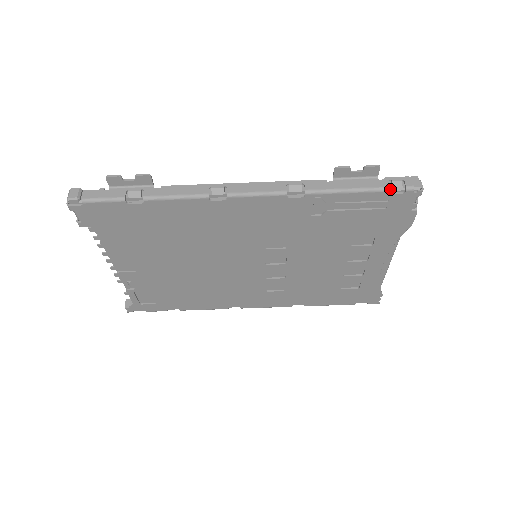
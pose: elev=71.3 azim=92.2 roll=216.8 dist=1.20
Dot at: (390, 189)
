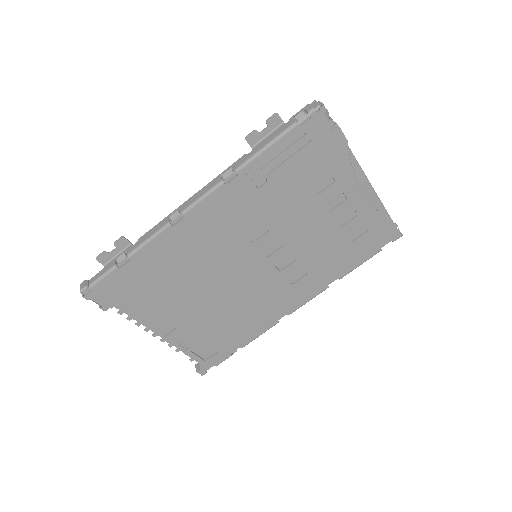
Dot at: (297, 123)
